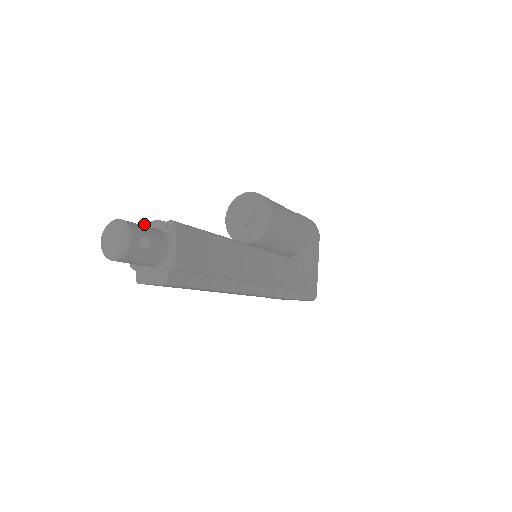
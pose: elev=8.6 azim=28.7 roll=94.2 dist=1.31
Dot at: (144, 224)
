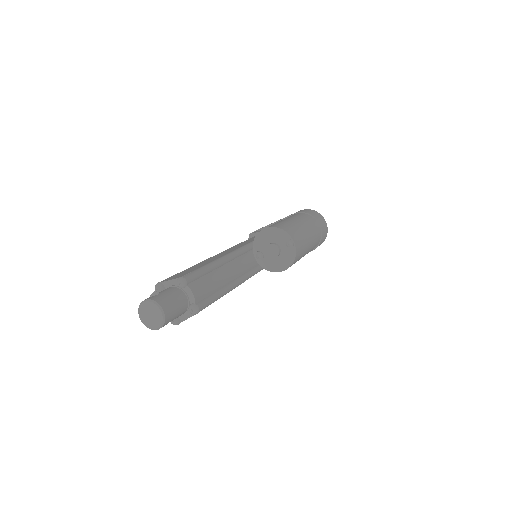
Dot at: (185, 285)
